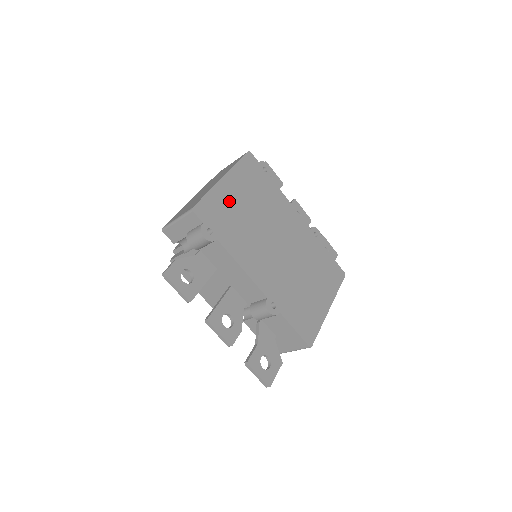
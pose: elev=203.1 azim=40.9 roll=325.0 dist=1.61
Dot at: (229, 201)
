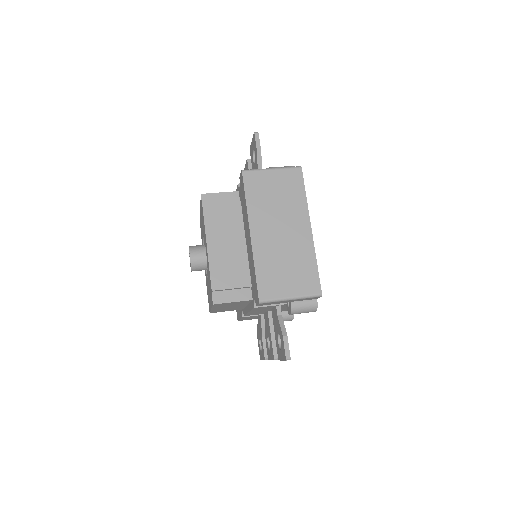
Dot at: occluded
